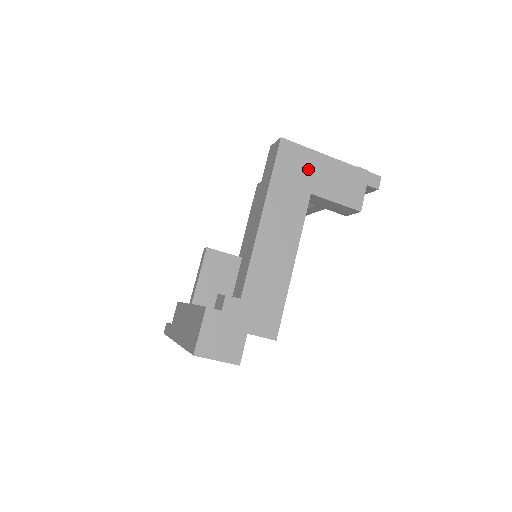
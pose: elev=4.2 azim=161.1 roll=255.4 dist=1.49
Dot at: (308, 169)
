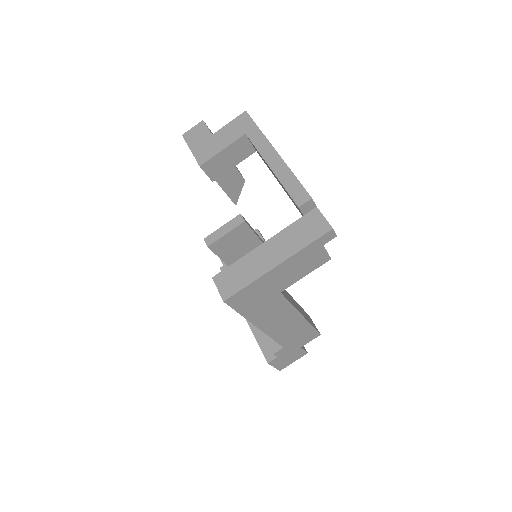
Dot at: (264, 289)
